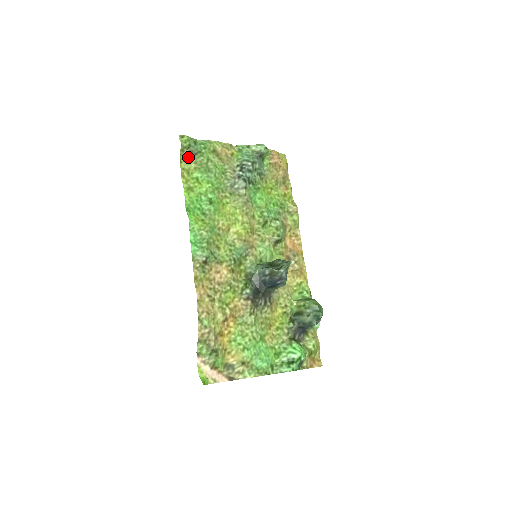
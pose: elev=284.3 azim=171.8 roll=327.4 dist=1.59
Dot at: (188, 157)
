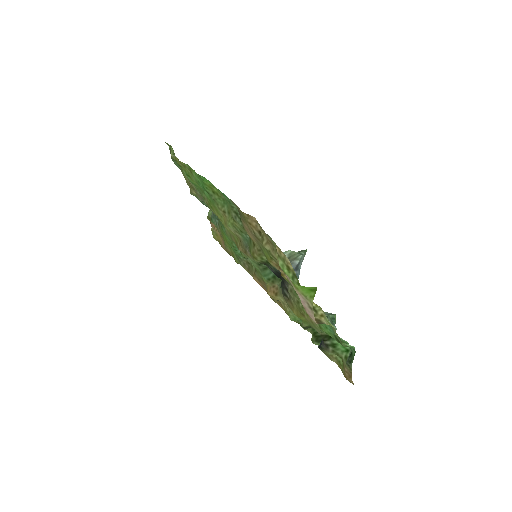
Dot at: occluded
